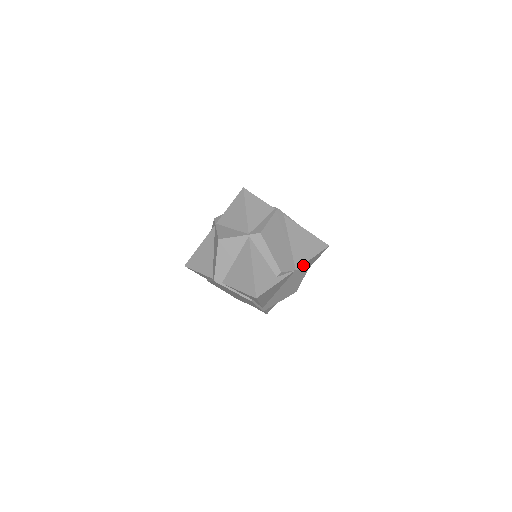
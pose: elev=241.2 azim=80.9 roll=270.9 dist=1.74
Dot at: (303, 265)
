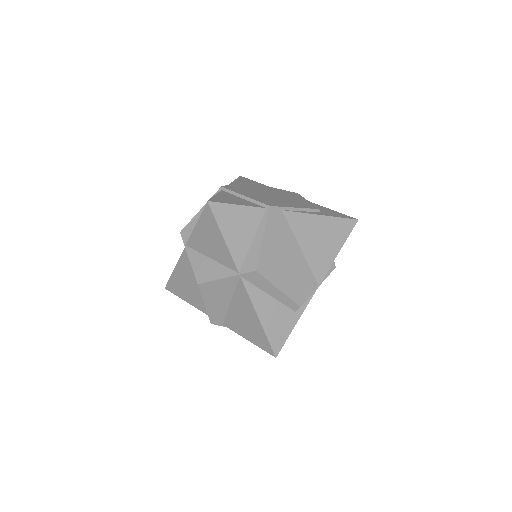
Dot at: (327, 269)
